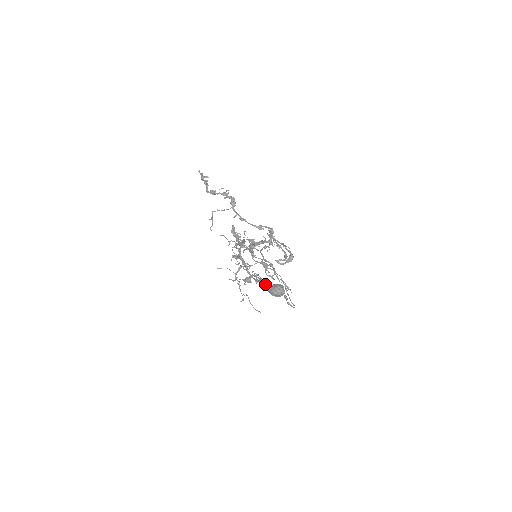
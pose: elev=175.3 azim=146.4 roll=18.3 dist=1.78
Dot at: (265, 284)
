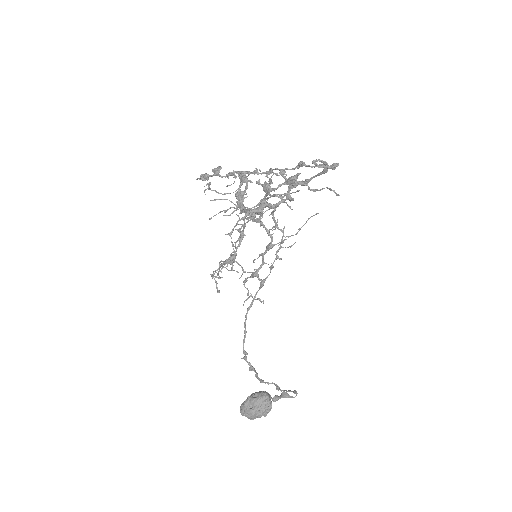
Dot at: occluded
